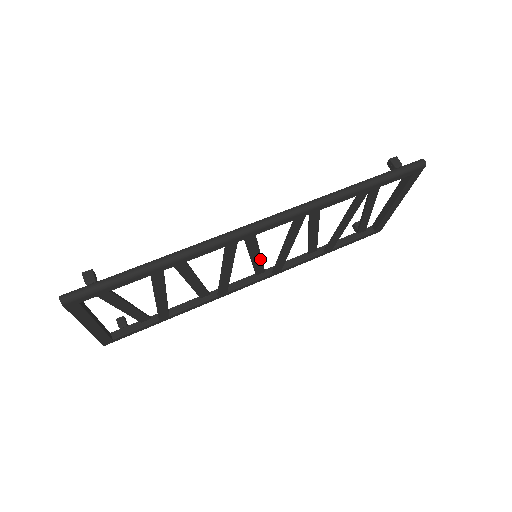
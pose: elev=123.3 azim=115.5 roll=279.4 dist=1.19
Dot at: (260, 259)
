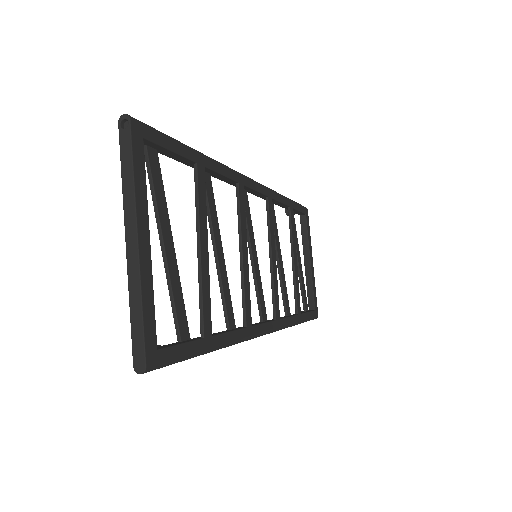
Dot at: (259, 274)
